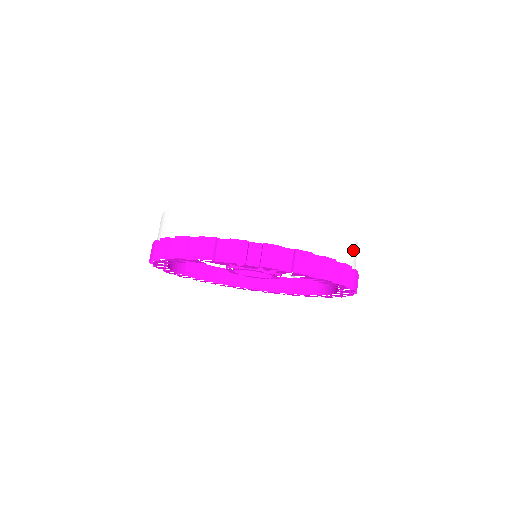
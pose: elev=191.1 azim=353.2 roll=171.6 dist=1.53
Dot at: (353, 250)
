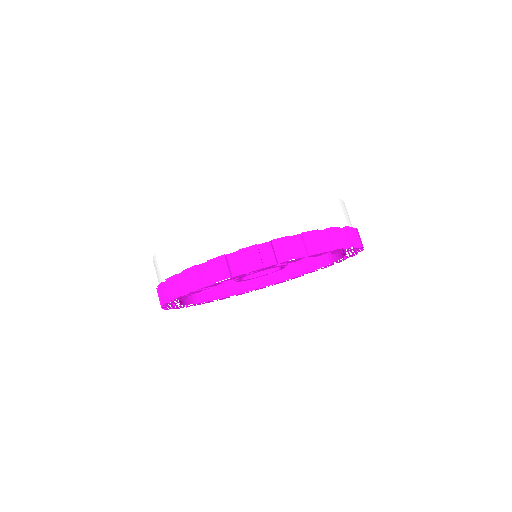
Dot at: occluded
